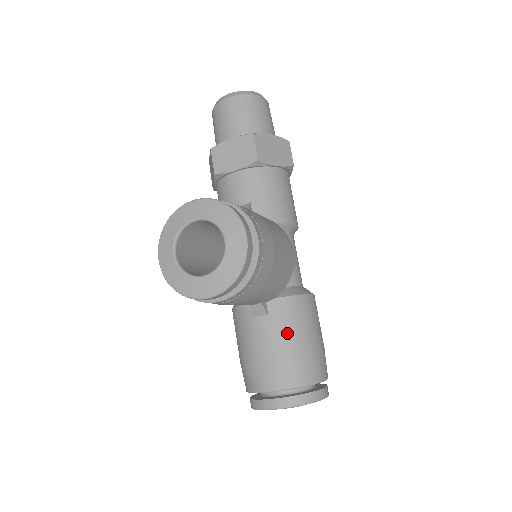
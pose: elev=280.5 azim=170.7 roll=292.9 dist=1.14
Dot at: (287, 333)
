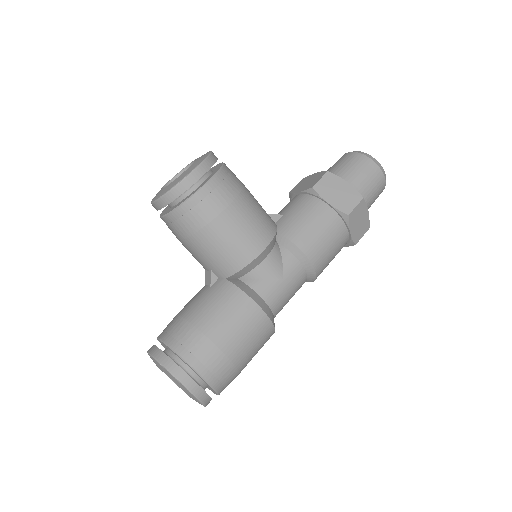
Dot at: (205, 306)
